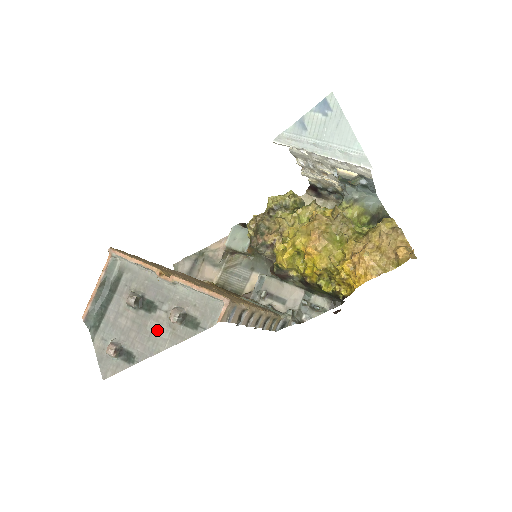
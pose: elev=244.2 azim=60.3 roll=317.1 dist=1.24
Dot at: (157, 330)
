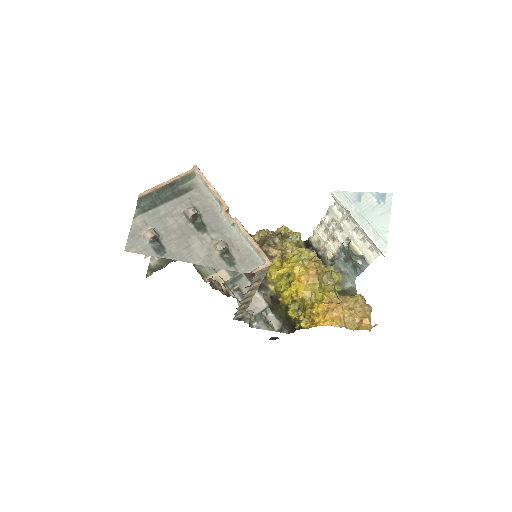
Dot at: (197, 246)
